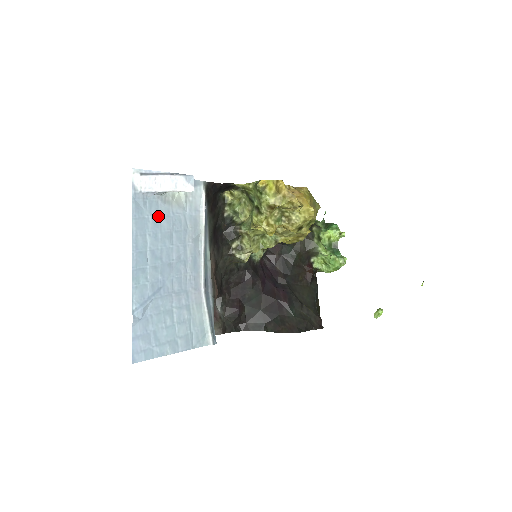
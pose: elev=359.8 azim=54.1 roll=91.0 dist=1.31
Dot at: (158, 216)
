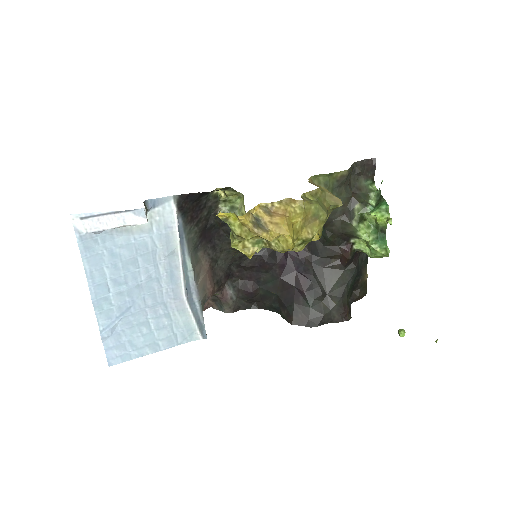
Dot at: (115, 247)
